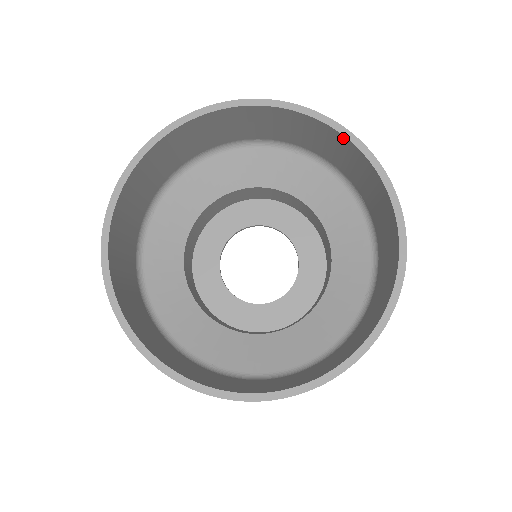
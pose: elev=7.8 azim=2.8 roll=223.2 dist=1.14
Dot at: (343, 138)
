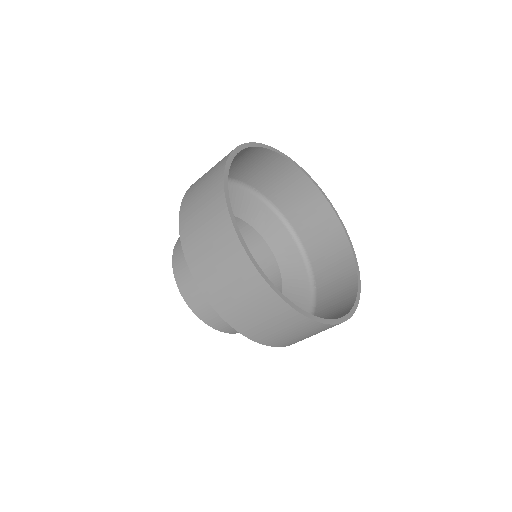
Dot at: (345, 238)
